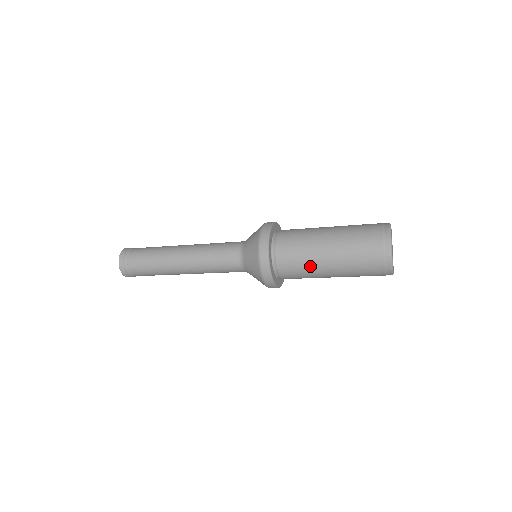
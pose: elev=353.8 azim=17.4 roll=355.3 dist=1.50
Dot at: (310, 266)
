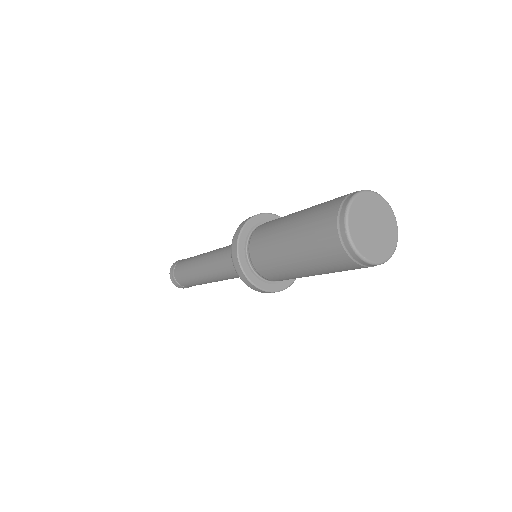
Dot at: (275, 253)
